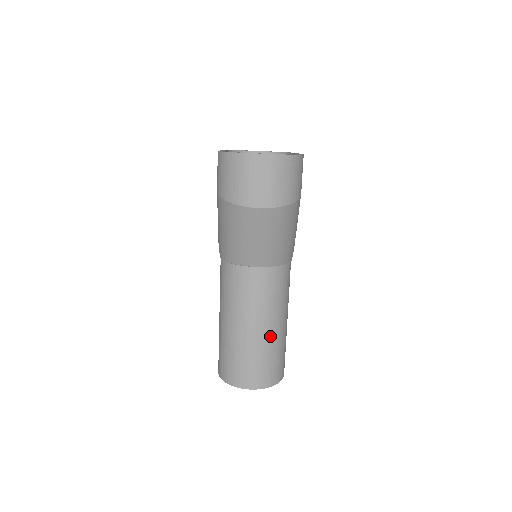
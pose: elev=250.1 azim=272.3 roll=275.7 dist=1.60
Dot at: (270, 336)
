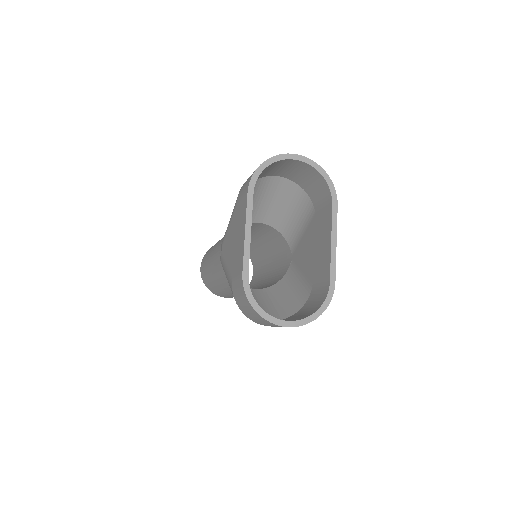
Dot at: occluded
